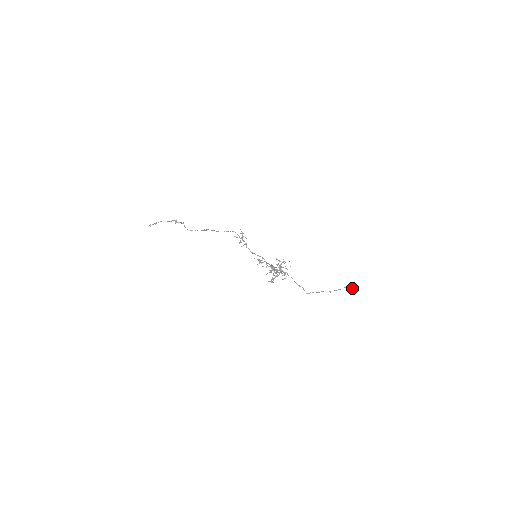
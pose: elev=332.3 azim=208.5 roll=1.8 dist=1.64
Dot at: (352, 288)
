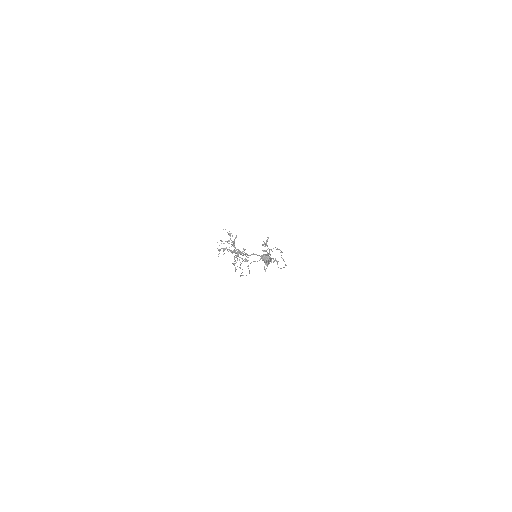
Dot at: (261, 256)
